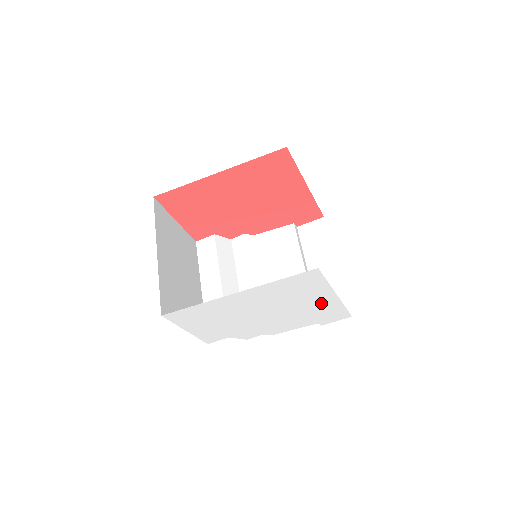
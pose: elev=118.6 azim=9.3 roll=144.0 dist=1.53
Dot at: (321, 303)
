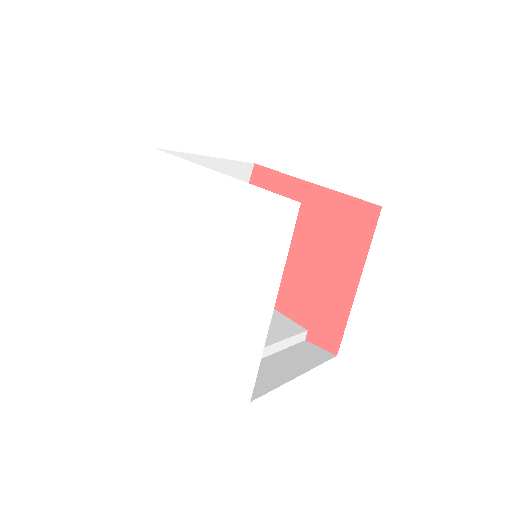
Dot at: (251, 307)
